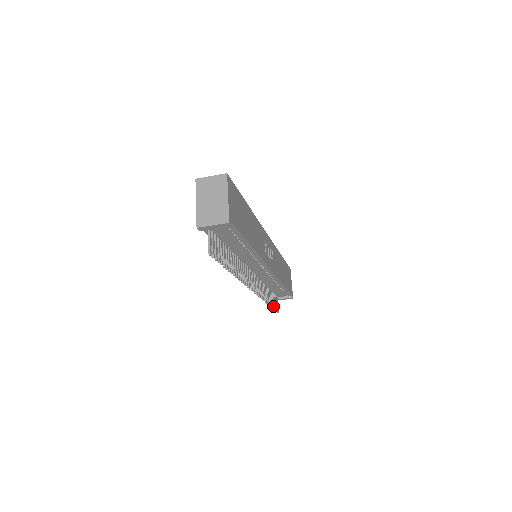
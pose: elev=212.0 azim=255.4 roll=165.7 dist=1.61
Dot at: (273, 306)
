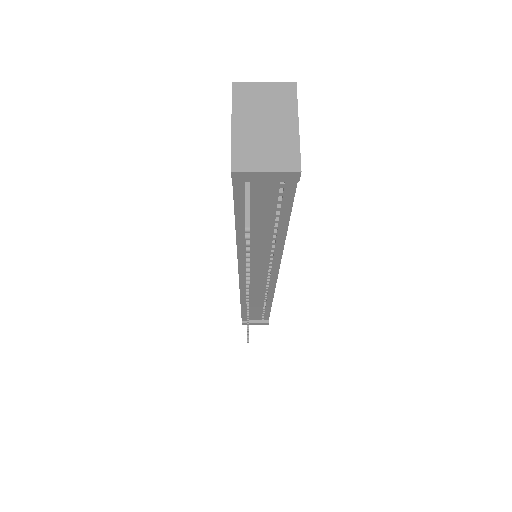
Dot at: occluded
